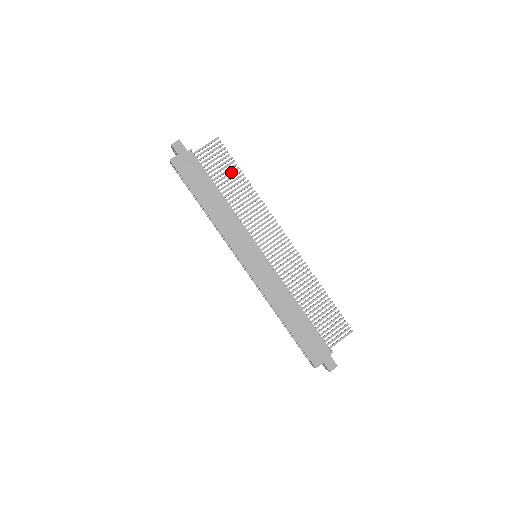
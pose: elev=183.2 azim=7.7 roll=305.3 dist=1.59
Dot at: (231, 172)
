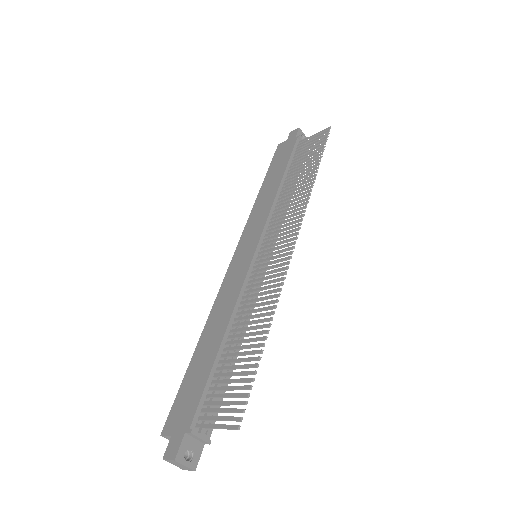
Dot at: (311, 160)
